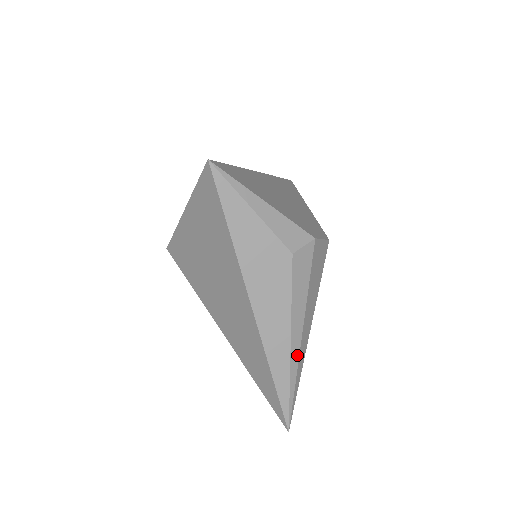
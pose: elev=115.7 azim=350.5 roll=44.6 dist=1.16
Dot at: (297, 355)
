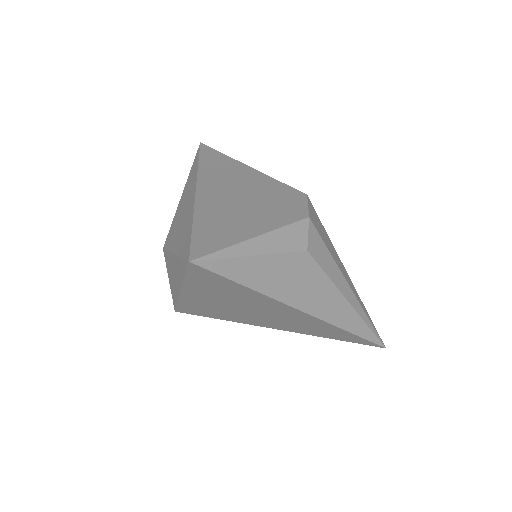
Dot at: (357, 303)
